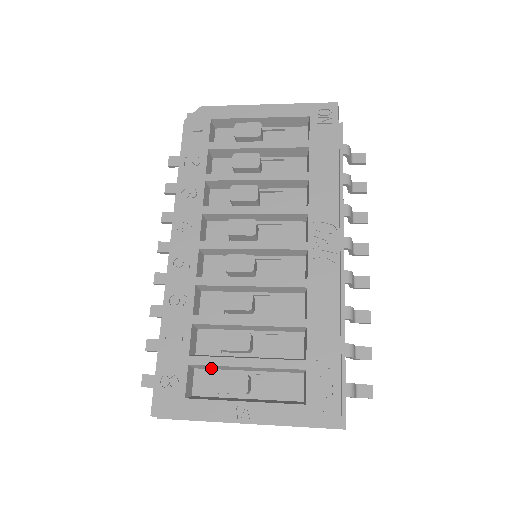
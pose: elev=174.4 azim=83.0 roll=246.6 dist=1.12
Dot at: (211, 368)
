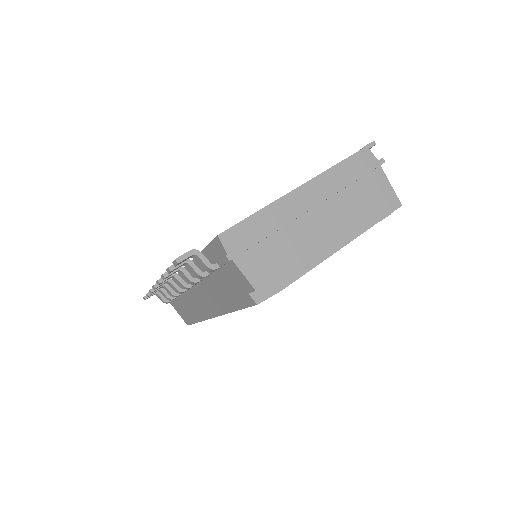
Dot at: occluded
